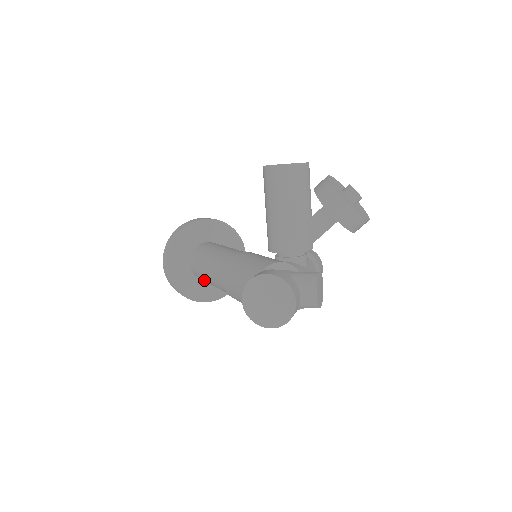
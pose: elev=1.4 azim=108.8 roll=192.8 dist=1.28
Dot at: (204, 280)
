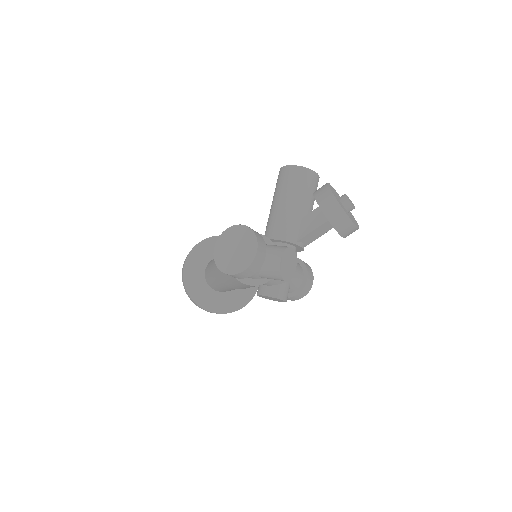
Dot at: (210, 281)
